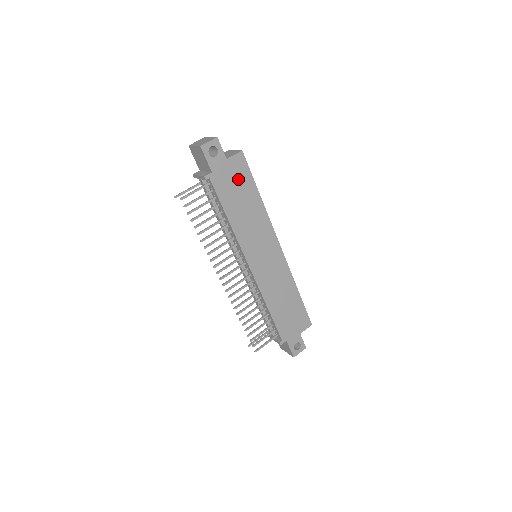
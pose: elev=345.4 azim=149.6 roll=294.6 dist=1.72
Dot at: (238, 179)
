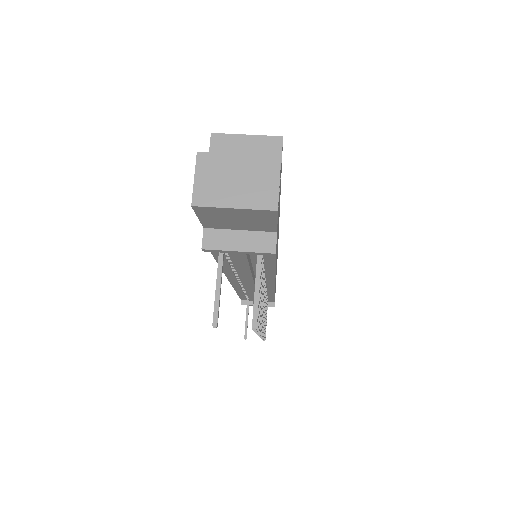
Dot at: occluded
